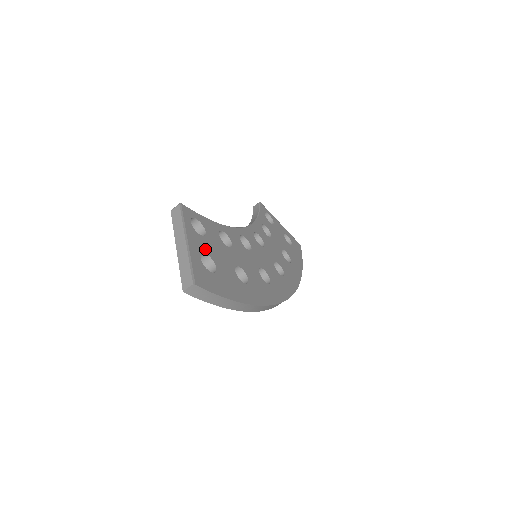
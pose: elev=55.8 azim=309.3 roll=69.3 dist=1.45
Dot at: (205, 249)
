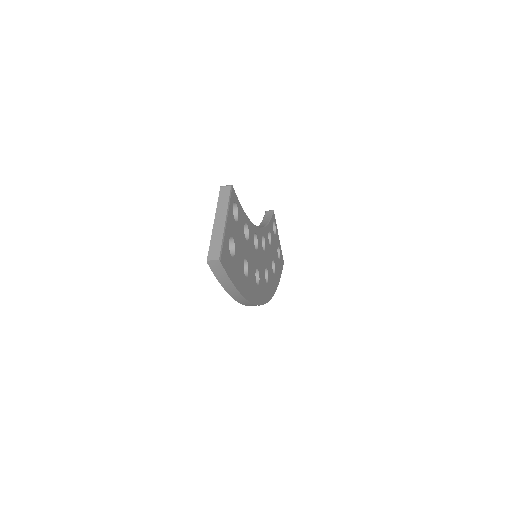
Dot at: (234, 234)
